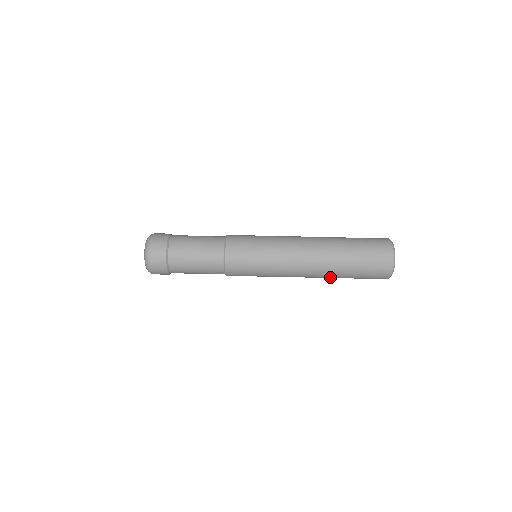
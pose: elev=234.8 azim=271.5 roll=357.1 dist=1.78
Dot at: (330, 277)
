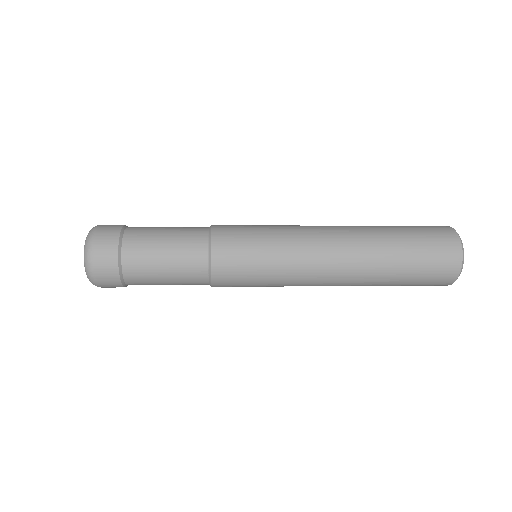
Dot at: occluded
